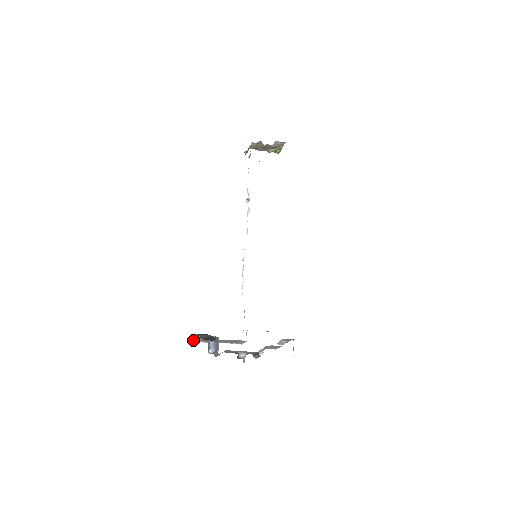
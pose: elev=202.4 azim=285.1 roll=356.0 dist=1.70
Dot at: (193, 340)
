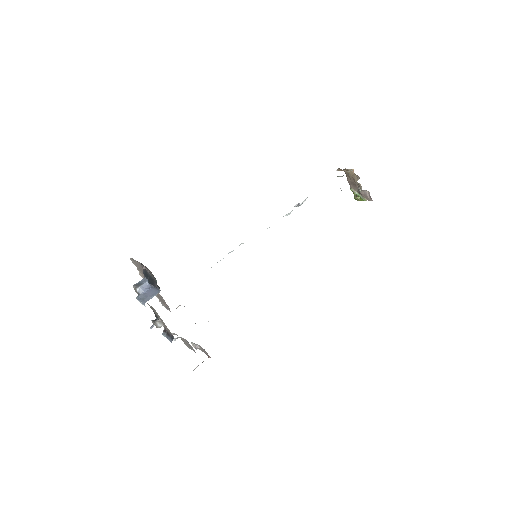
Dot at: (132, 259)
